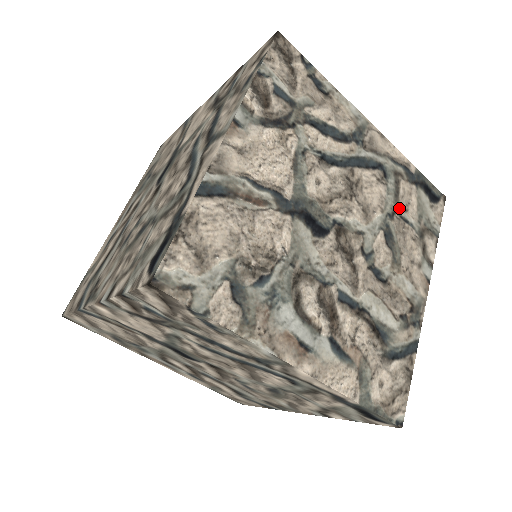
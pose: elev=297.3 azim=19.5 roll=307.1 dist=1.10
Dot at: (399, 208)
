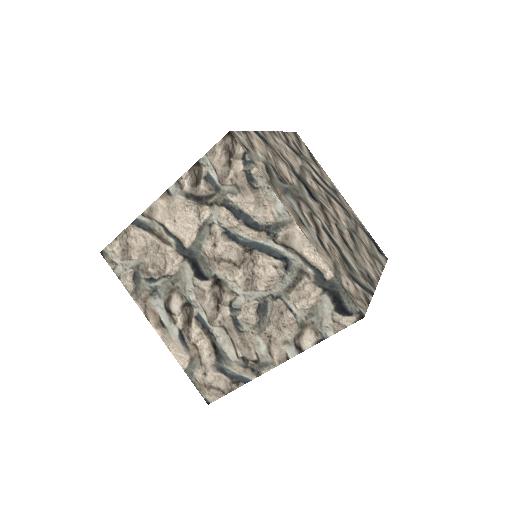
Dot at: (358, 234)
